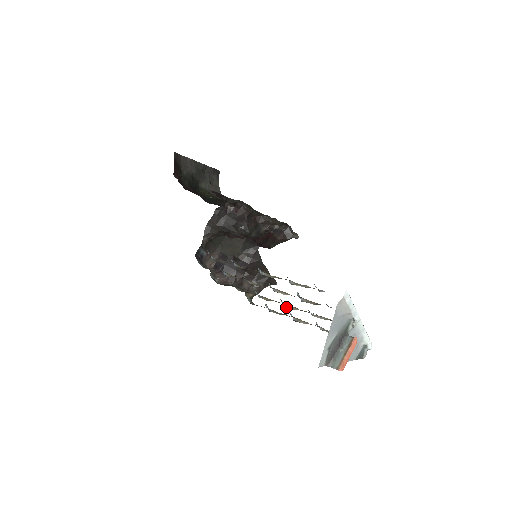
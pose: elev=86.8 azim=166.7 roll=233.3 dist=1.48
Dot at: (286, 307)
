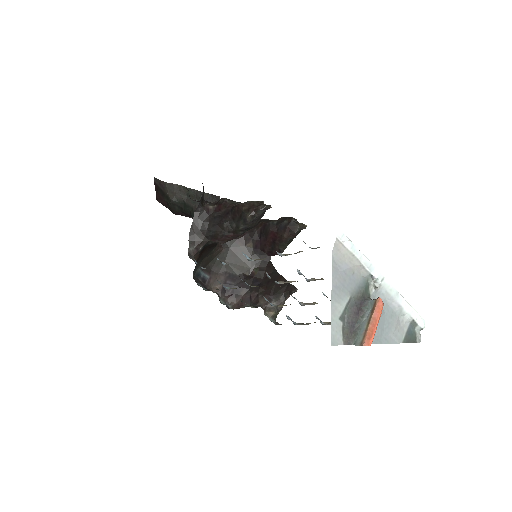
Dot at: (303, 305)
